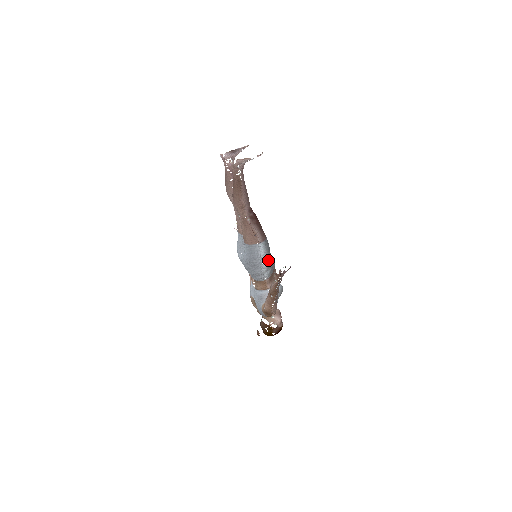
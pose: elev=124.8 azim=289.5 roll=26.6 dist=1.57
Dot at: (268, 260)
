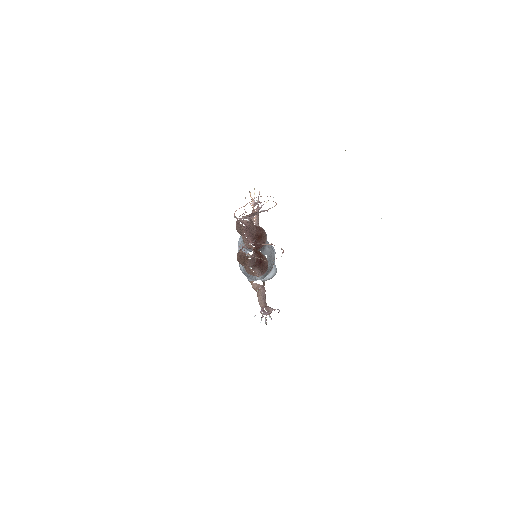
Dot at: occluded
